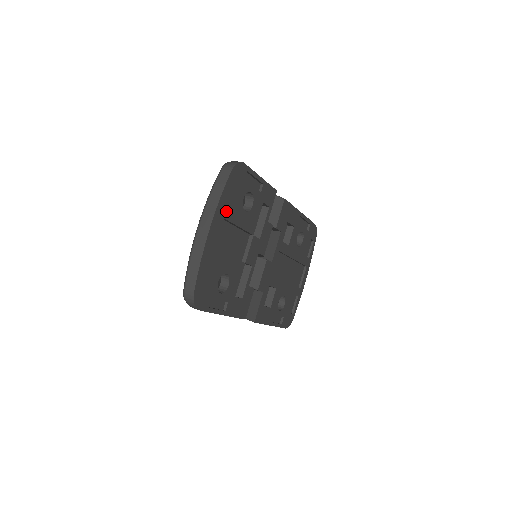
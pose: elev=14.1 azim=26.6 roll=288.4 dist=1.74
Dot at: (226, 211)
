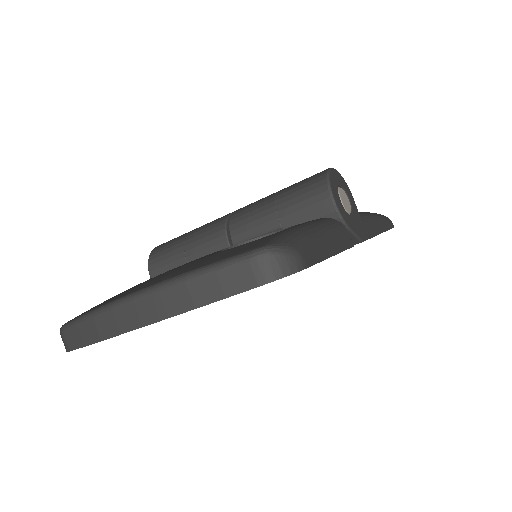
Dot at: occluded
